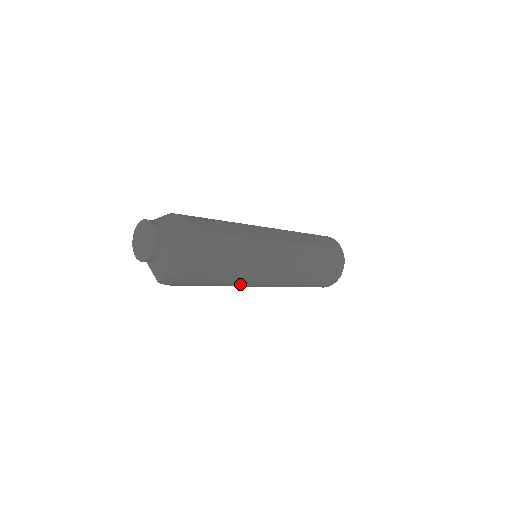
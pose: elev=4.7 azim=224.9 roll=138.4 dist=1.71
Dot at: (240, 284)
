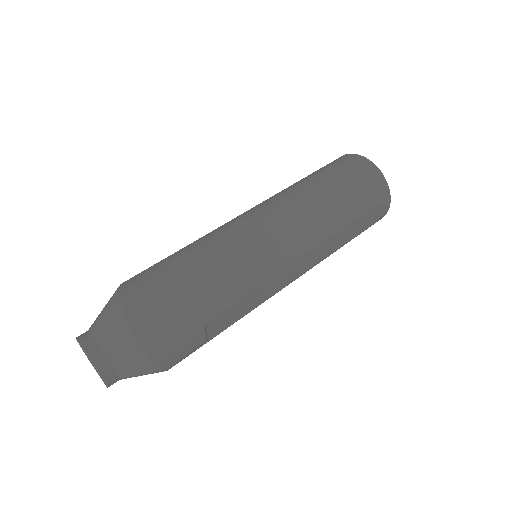
Dot at: occluded
